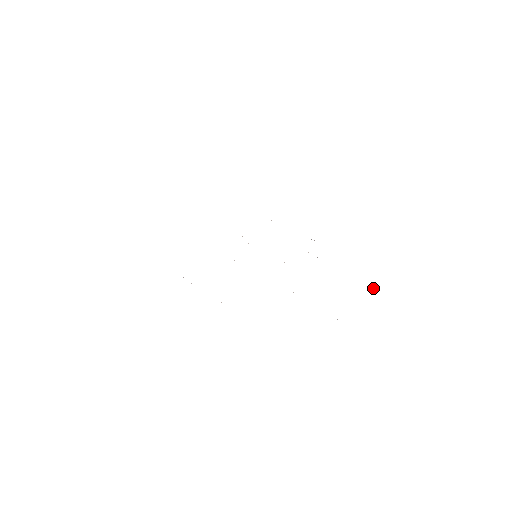
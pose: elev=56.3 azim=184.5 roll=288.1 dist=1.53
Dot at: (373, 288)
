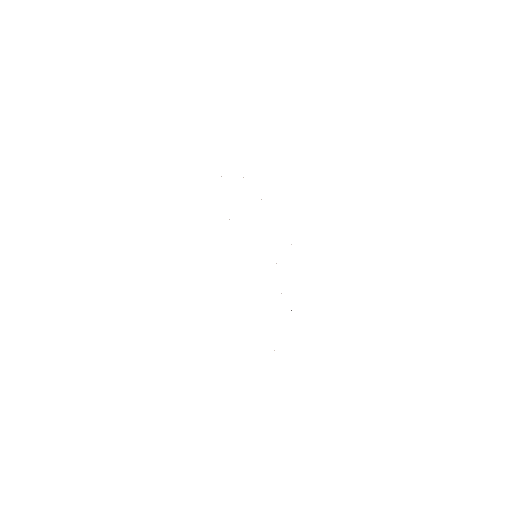
Dot at: occluded
